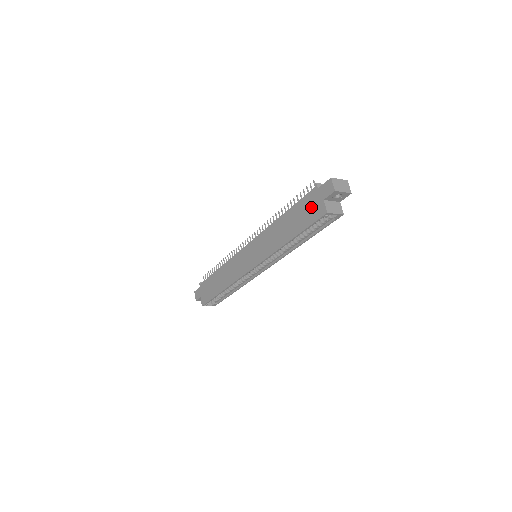
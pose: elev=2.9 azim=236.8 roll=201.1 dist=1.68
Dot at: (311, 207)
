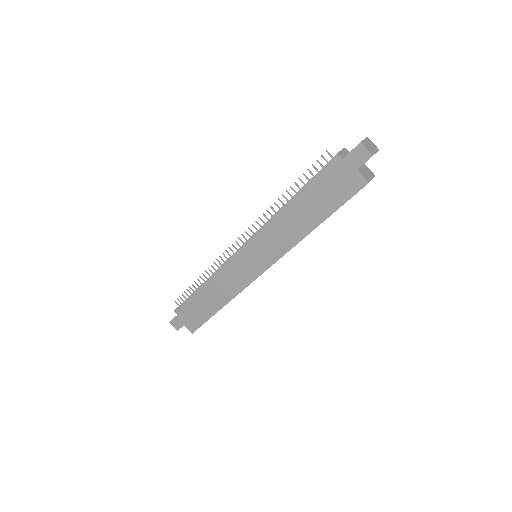
Dot at: (339, 182)
